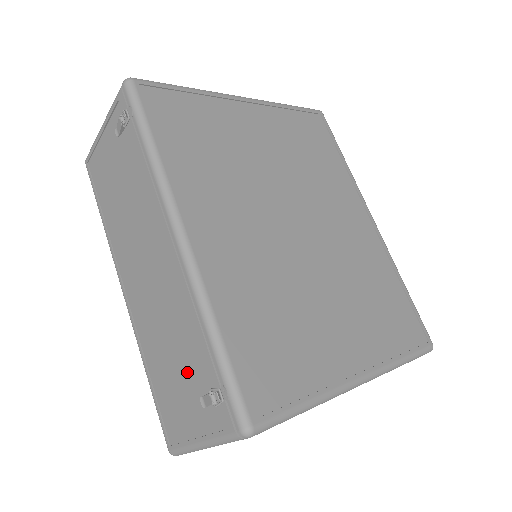
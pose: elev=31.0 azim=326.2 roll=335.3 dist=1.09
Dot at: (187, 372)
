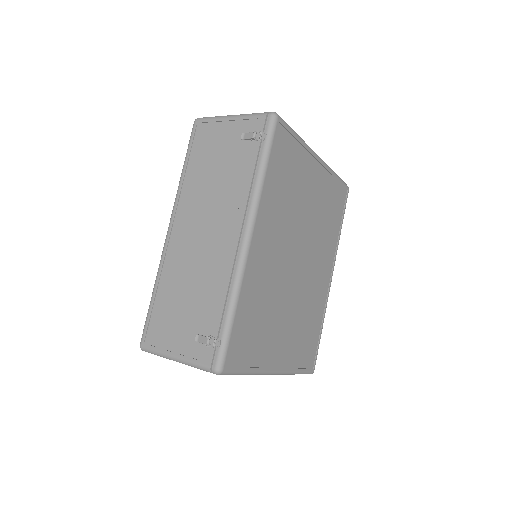
Dot at: (194, 313)
